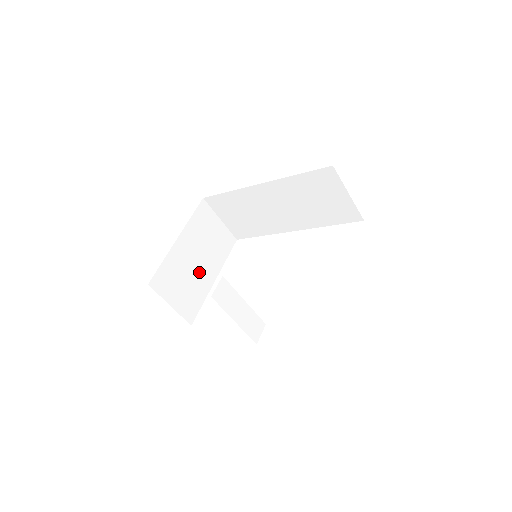
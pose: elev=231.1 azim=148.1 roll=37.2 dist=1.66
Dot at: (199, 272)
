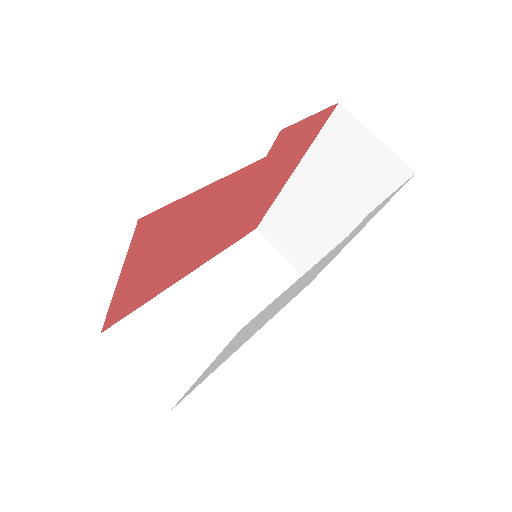
Dot at: occluded
